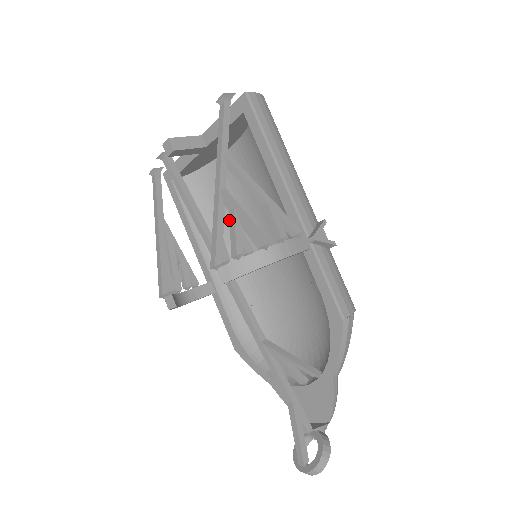
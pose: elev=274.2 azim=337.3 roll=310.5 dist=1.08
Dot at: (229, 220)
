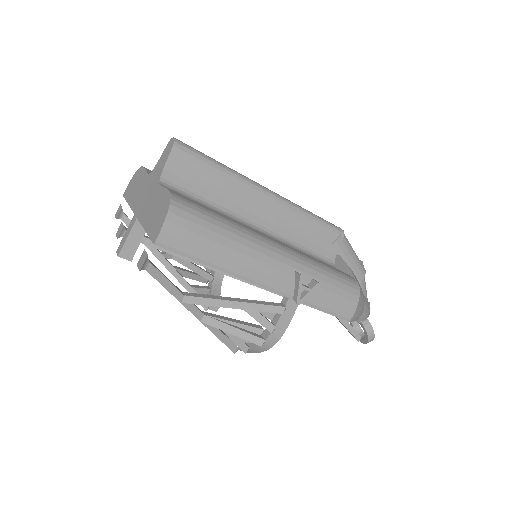
Dot at: occluded
